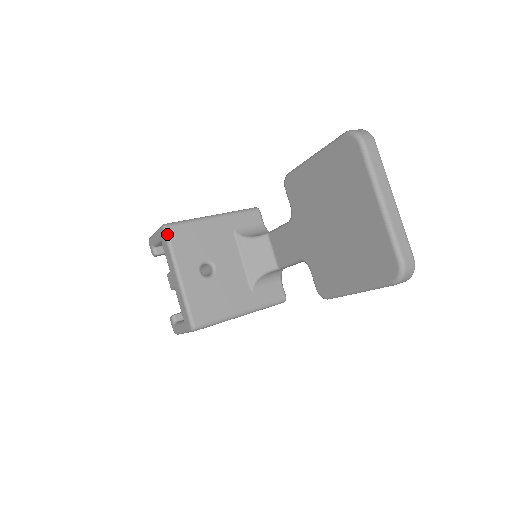
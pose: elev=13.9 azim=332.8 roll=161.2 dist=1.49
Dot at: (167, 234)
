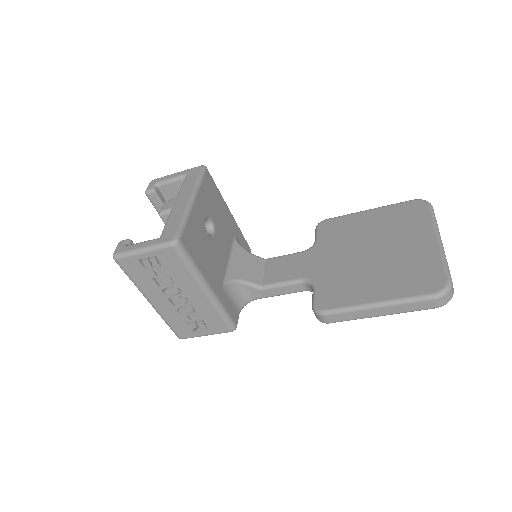
Dot at: (204, 171)
